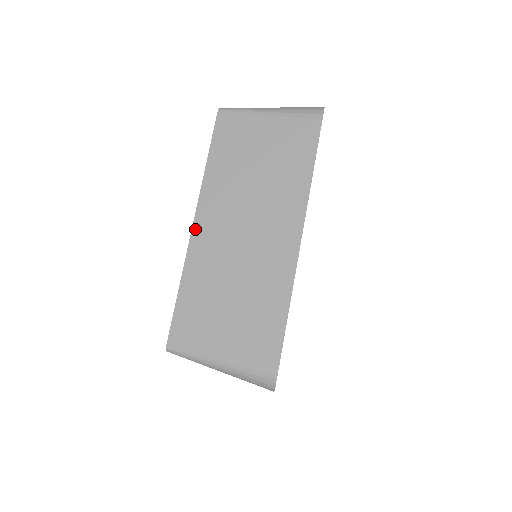
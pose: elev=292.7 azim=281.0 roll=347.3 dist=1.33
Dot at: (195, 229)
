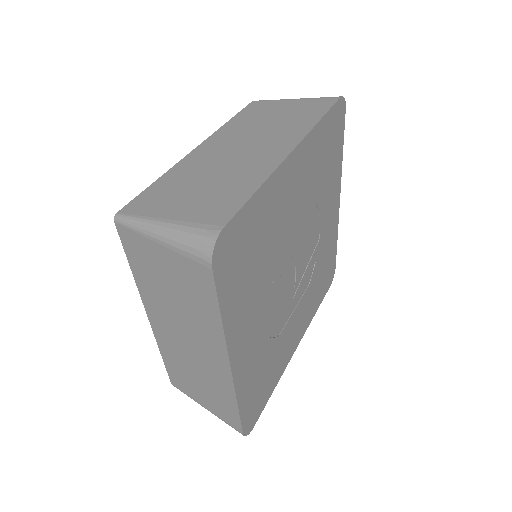
Dot at: (196, 150)
